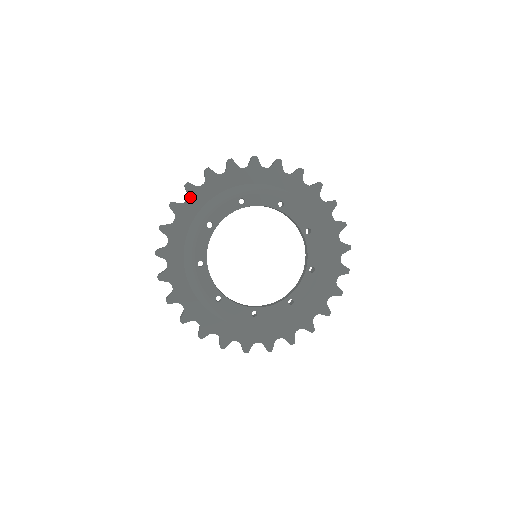
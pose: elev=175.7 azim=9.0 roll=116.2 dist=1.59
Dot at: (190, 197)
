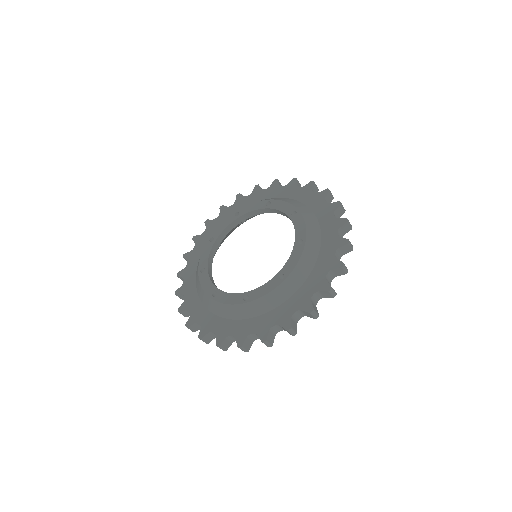
Dot at: (185, 277)
